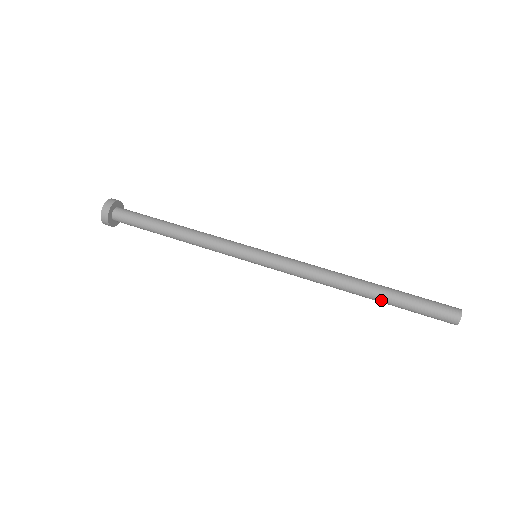
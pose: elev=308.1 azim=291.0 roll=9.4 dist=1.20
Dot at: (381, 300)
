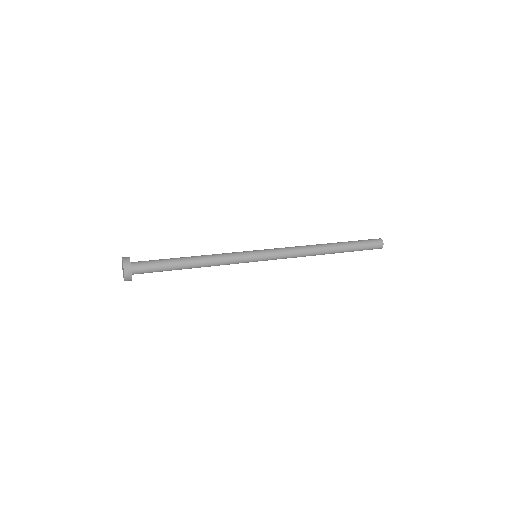
Dot at: (342, 246)
